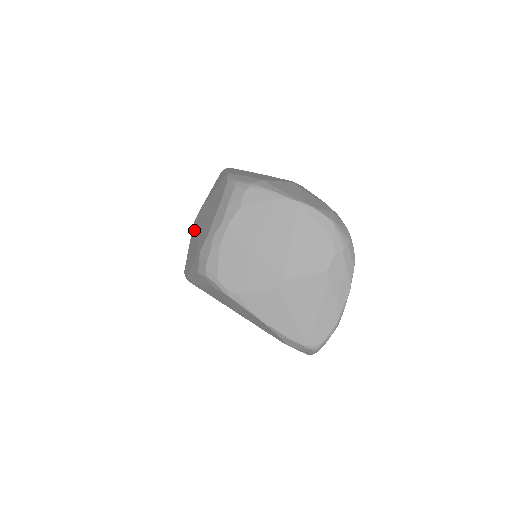
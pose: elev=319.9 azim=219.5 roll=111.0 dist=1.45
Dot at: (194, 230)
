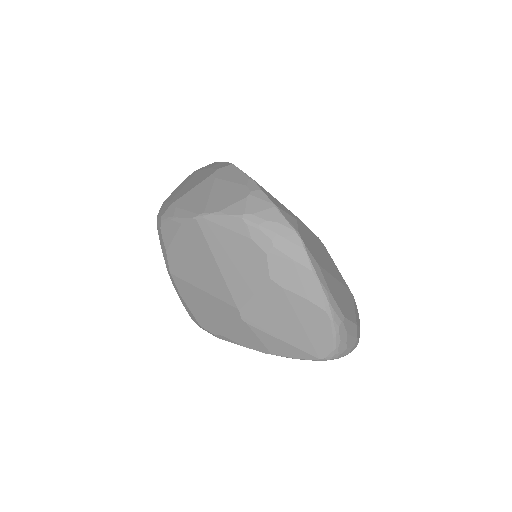
Dot at: occluded
